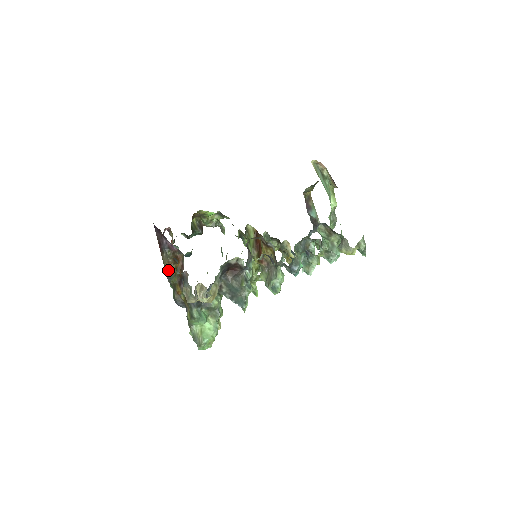
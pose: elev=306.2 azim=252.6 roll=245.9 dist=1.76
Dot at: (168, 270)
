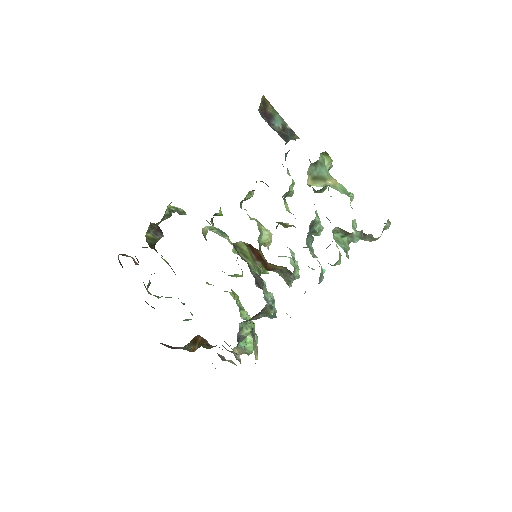
Dot at: occluded
